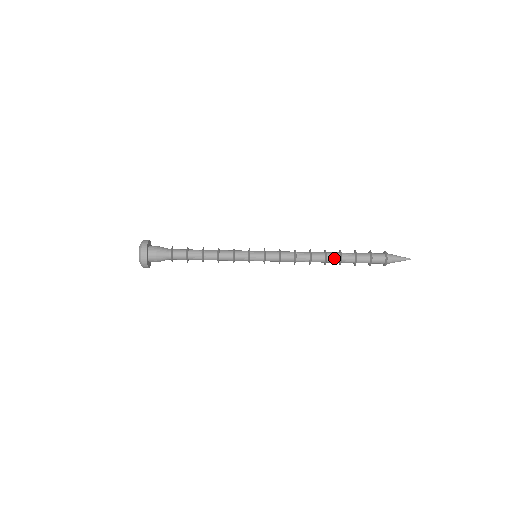
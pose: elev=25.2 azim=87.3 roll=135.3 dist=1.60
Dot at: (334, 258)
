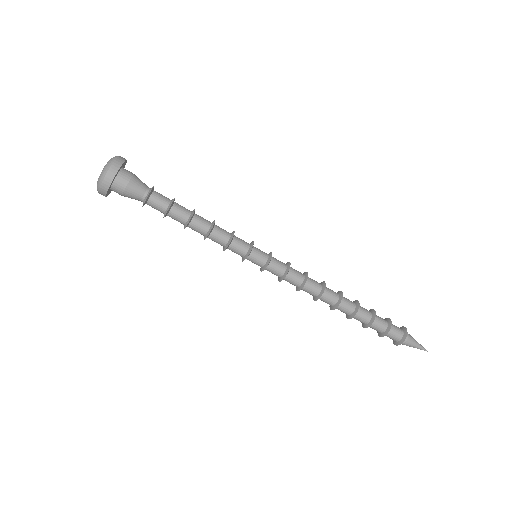
Dot at: (349, 302)
